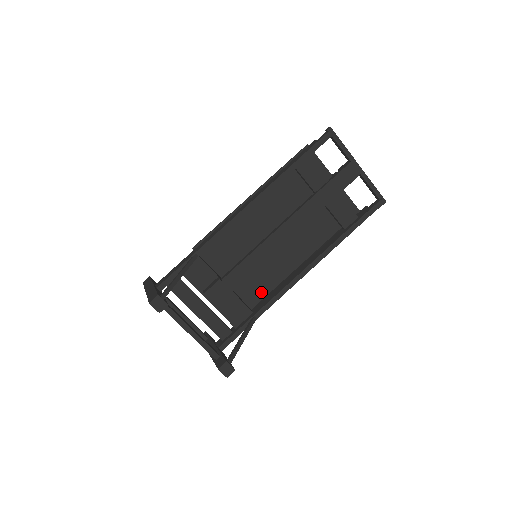
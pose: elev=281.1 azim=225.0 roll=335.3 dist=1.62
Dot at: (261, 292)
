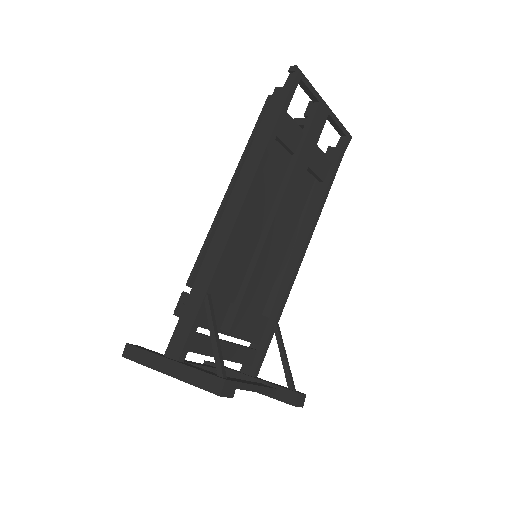
Dot at: (264, 290)
